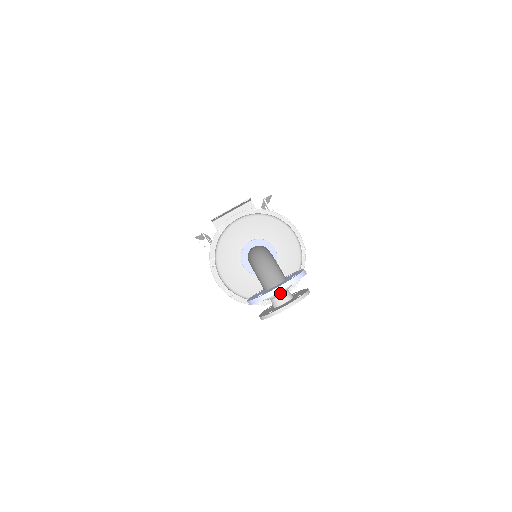
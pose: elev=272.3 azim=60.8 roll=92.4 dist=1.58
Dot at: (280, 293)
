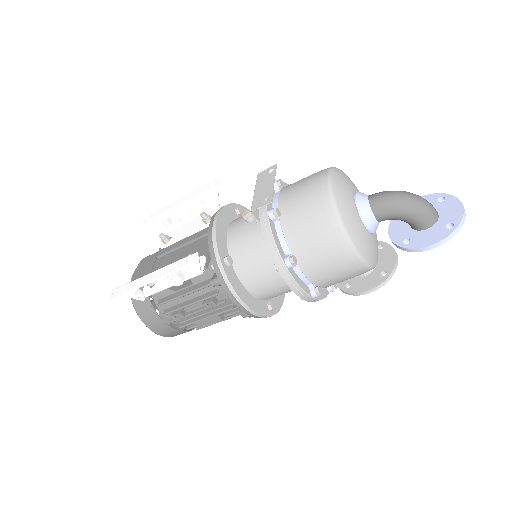
Dot at: occluded
